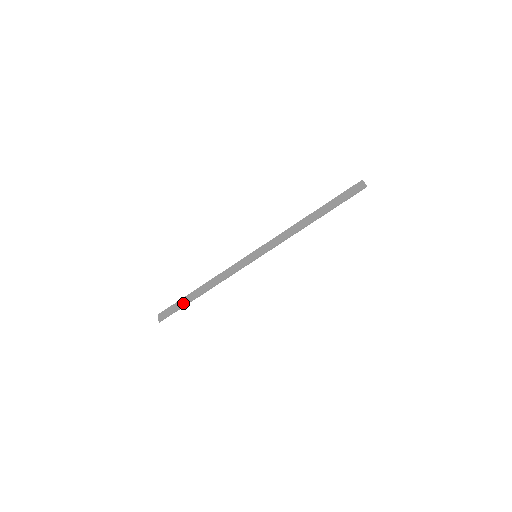
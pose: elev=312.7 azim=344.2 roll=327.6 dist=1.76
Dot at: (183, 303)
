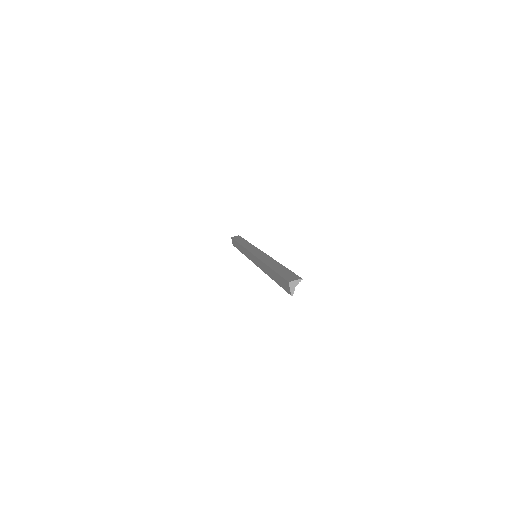
Dot at: (236, 246)
